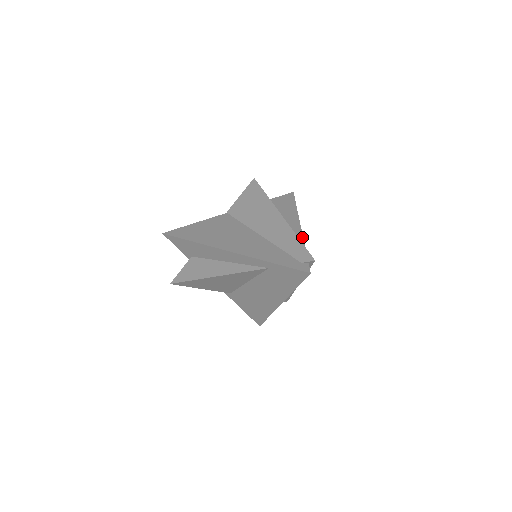
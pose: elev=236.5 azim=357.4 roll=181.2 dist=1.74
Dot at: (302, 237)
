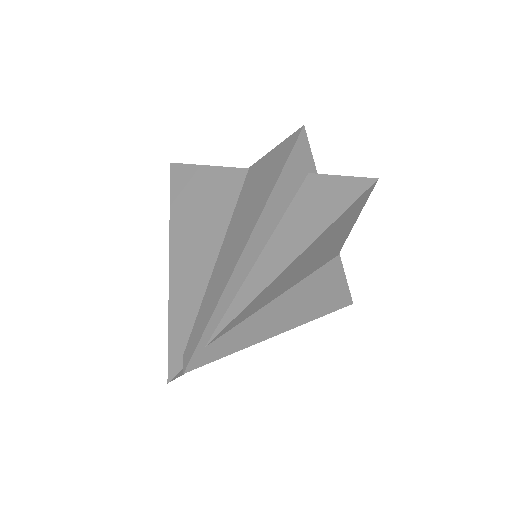
Dot at: (241, 310)
